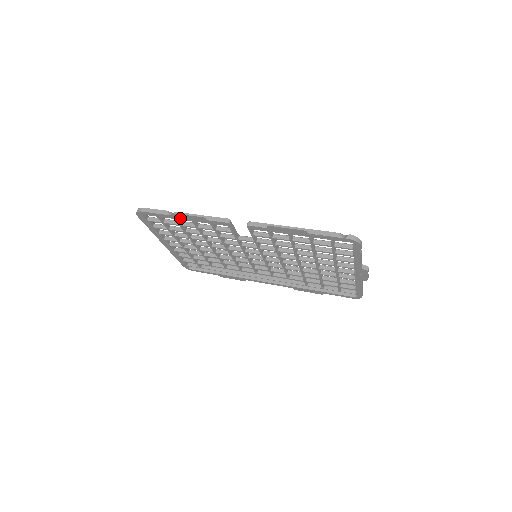
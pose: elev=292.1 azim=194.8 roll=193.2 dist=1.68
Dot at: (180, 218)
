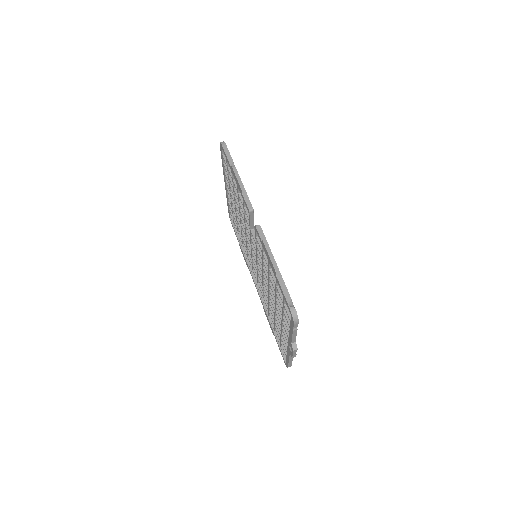
Dot at: (234, 175)
